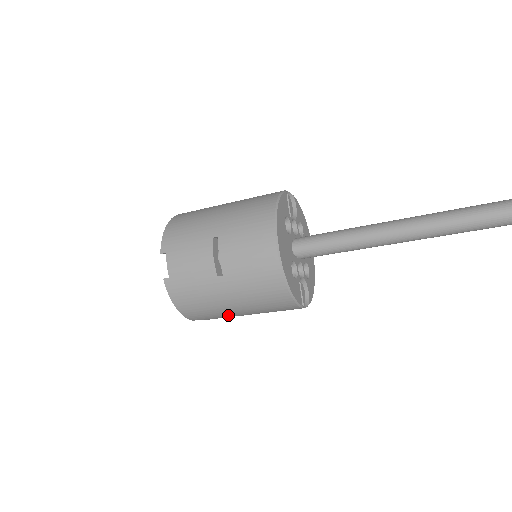
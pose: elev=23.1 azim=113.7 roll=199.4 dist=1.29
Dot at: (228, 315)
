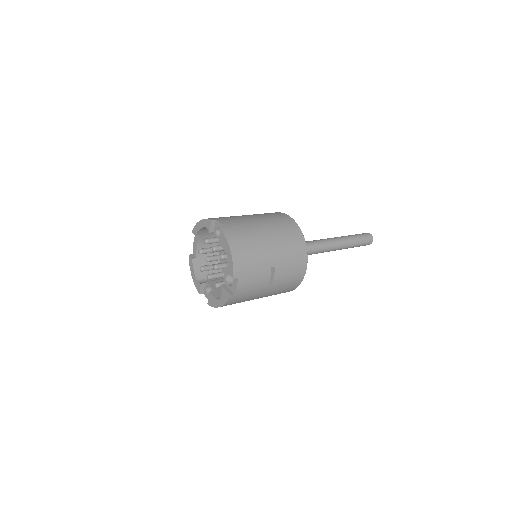
Dot at: occluded
